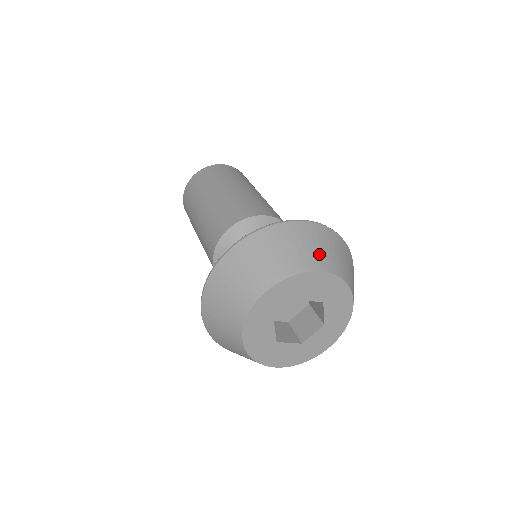
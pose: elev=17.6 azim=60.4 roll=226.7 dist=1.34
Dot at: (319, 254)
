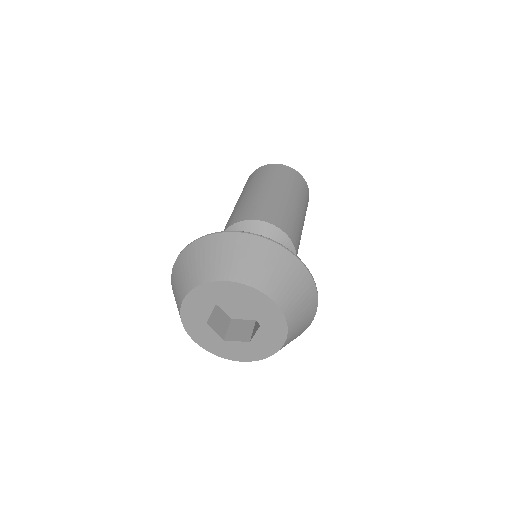
Dot at: (223, 264)
